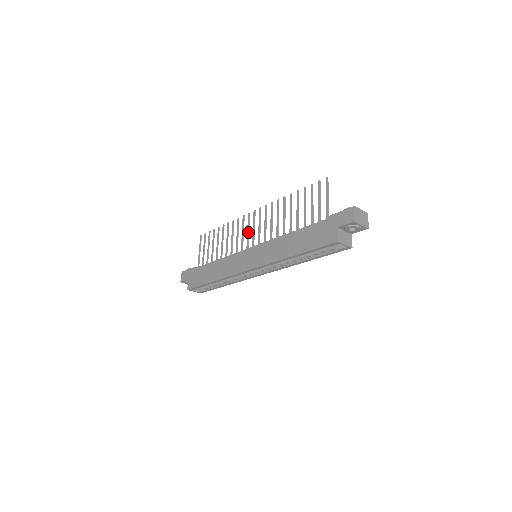
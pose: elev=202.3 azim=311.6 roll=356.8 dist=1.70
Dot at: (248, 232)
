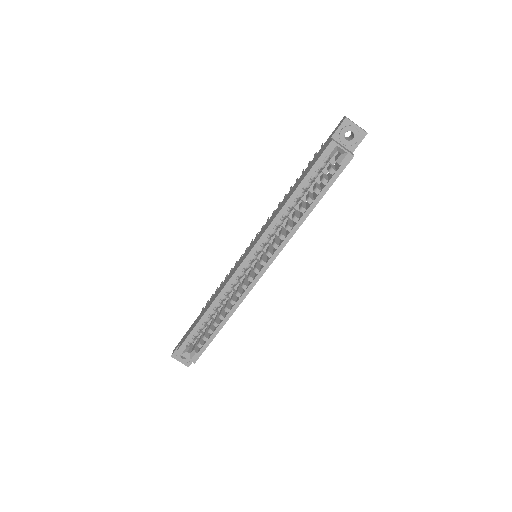
Dot at: occluded
